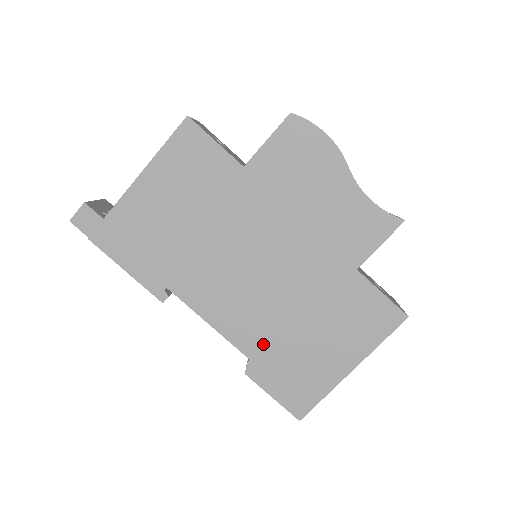
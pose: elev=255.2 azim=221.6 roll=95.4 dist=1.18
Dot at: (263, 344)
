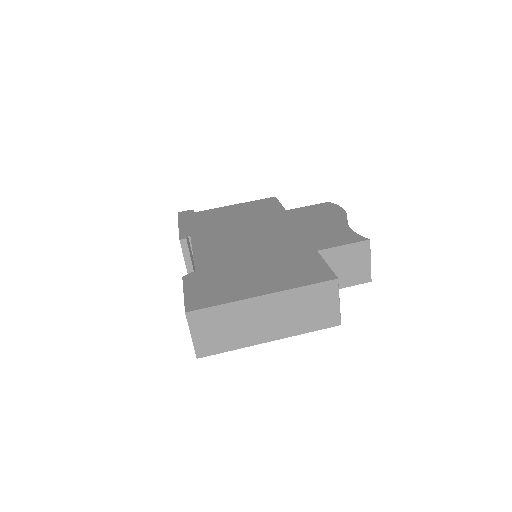
Dot at: (214, 267)
